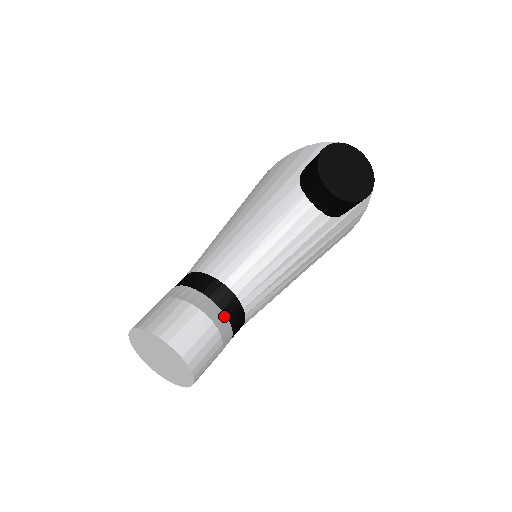
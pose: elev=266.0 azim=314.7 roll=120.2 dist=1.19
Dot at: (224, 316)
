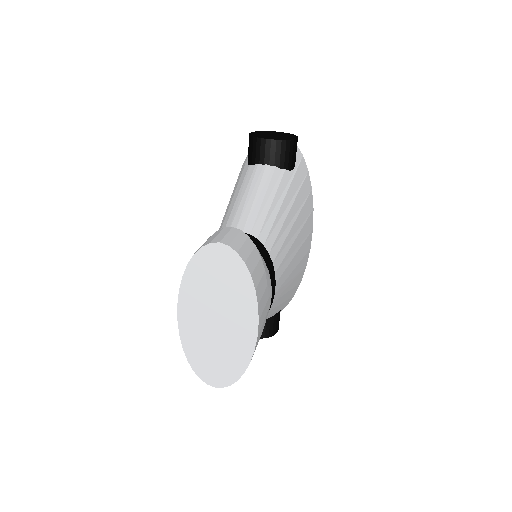
Dot at: occluded
